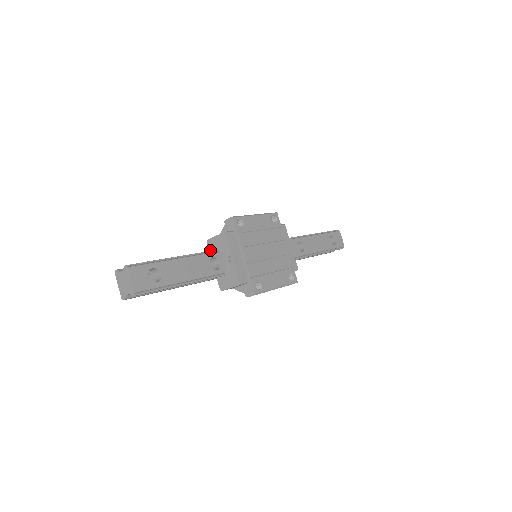
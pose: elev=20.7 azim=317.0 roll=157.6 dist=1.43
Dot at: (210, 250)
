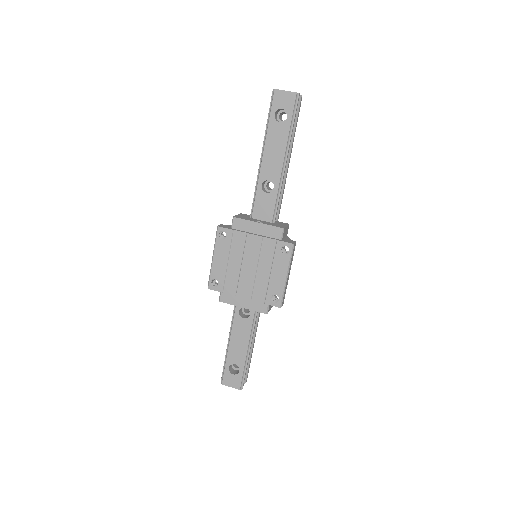
Dot at: occluded
